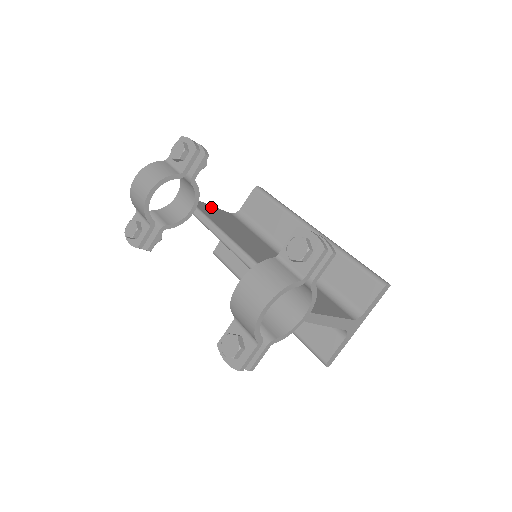
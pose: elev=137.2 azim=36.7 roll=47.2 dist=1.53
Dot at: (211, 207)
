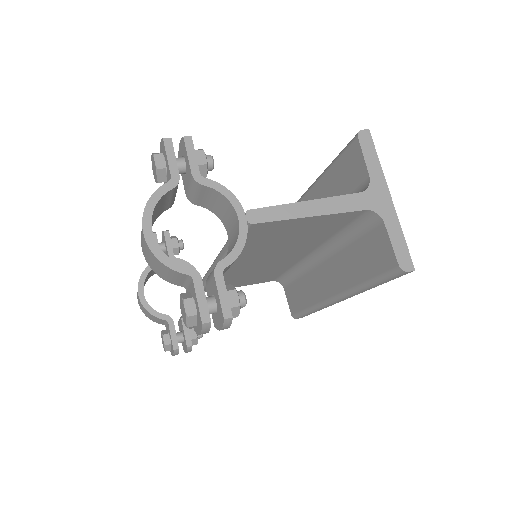
Dot at: occluded
